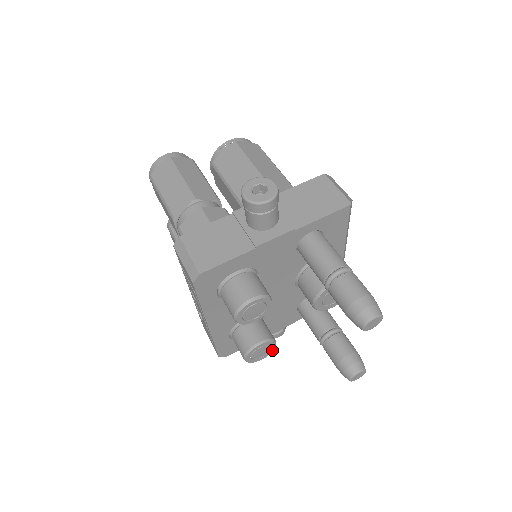
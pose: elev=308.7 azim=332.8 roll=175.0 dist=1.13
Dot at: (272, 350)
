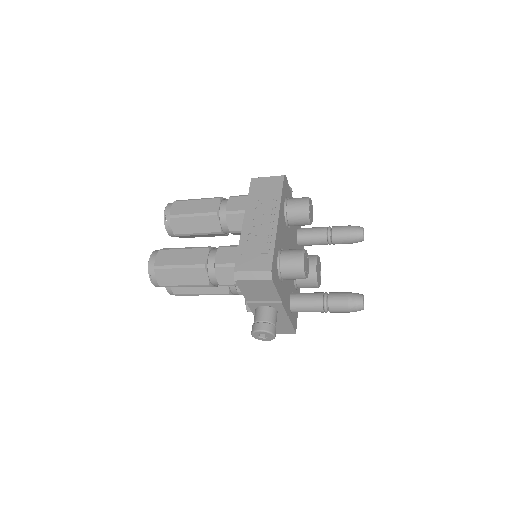
Dot at: (307, 275)
